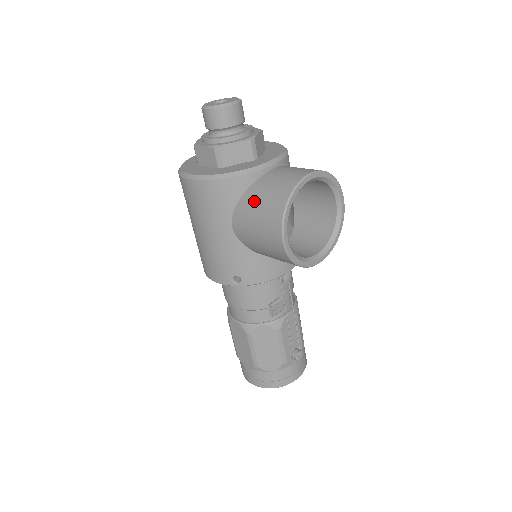
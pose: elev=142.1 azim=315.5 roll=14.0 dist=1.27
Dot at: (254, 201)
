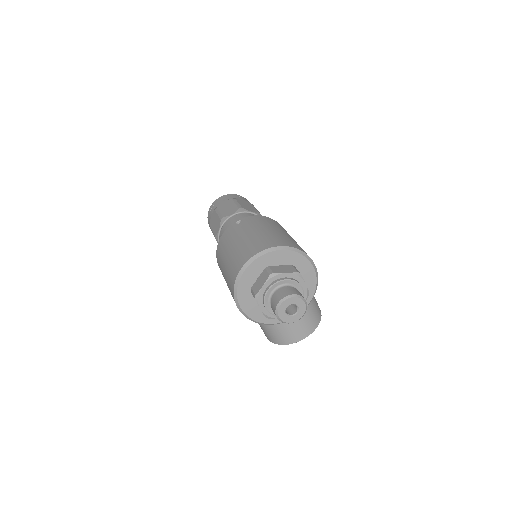
Dot at: (267, 326)
